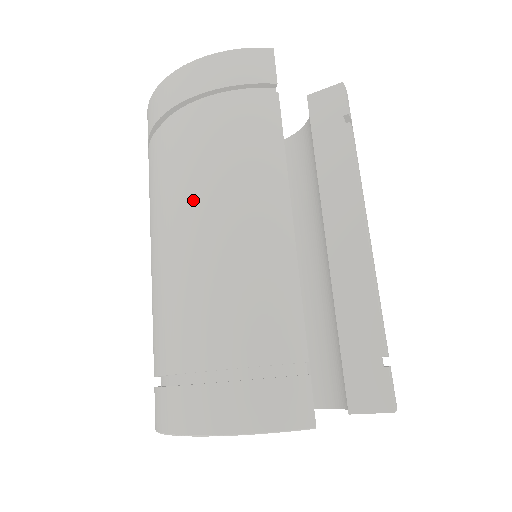
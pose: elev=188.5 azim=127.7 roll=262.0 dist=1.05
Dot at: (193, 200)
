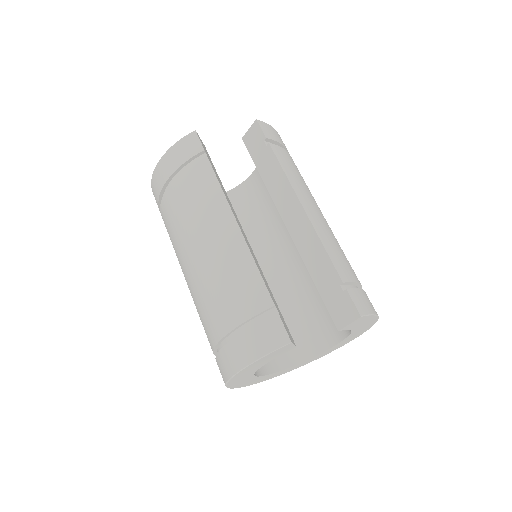
Dot at: (186, 242)
